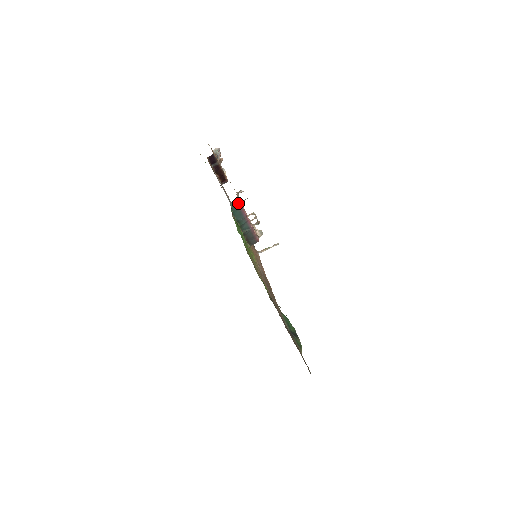
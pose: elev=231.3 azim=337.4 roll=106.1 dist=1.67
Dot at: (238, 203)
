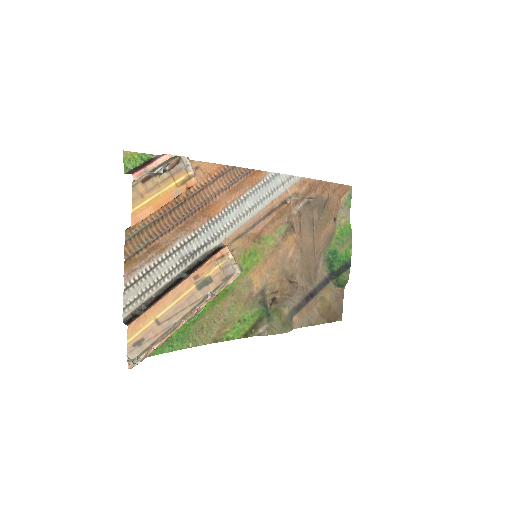
Dot at: (144, 357)
